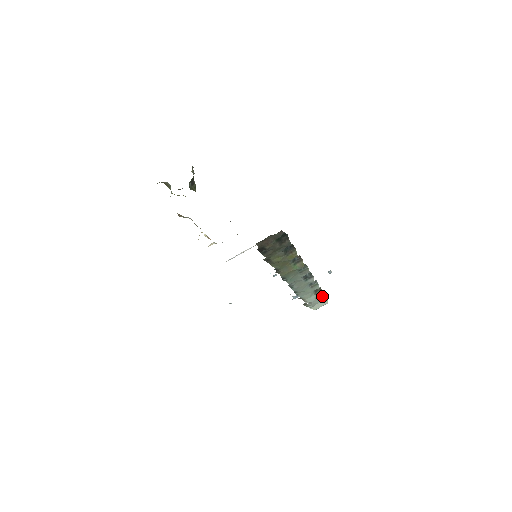
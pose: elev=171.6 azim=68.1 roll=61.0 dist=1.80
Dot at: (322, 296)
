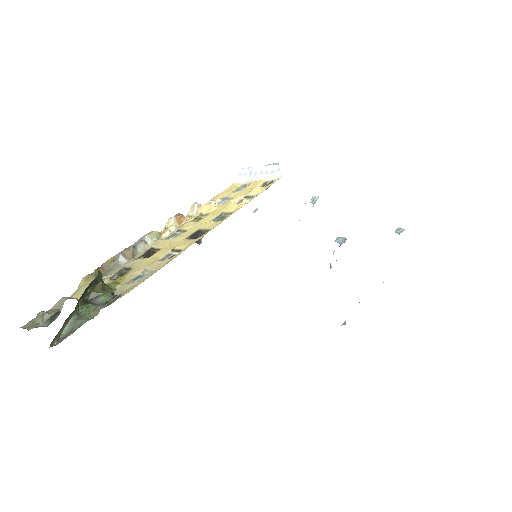
Dot at: occluded
